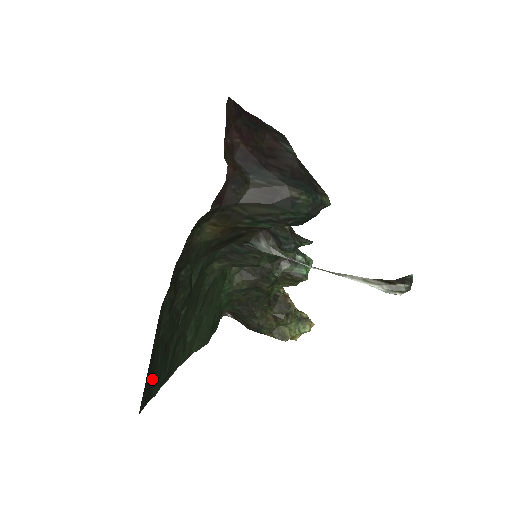
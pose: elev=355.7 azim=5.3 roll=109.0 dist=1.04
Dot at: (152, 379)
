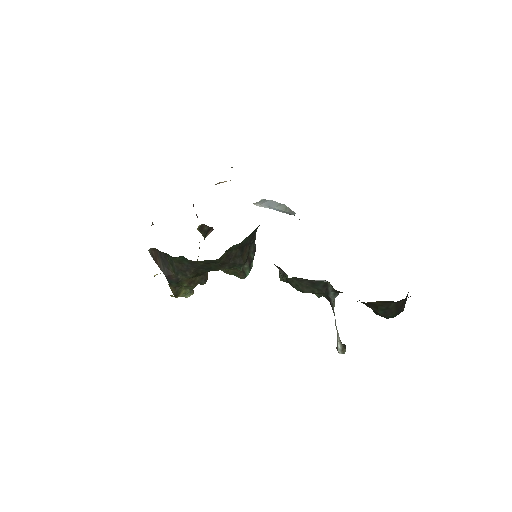
Dot at: occluded
